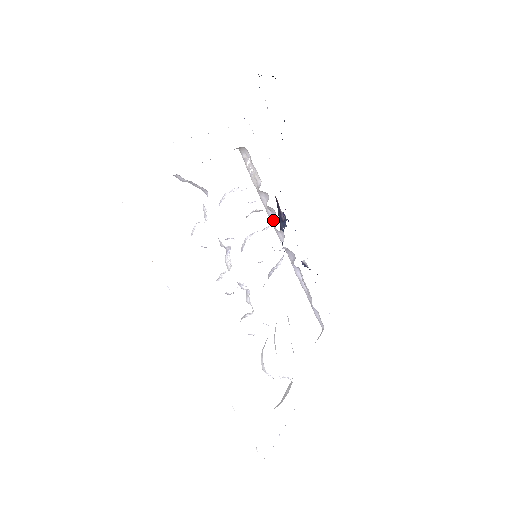
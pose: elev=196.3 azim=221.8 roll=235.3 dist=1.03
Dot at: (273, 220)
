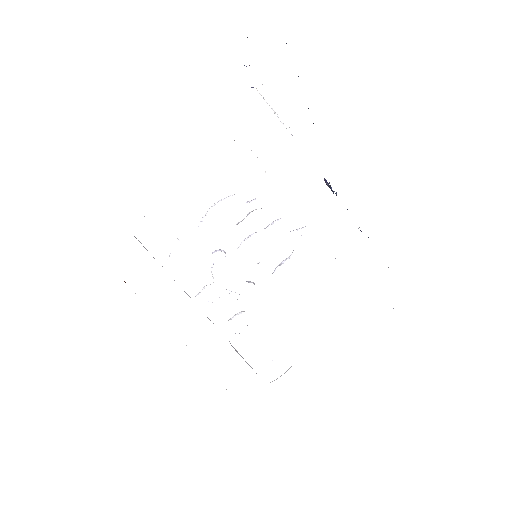
Dot at: occluded
